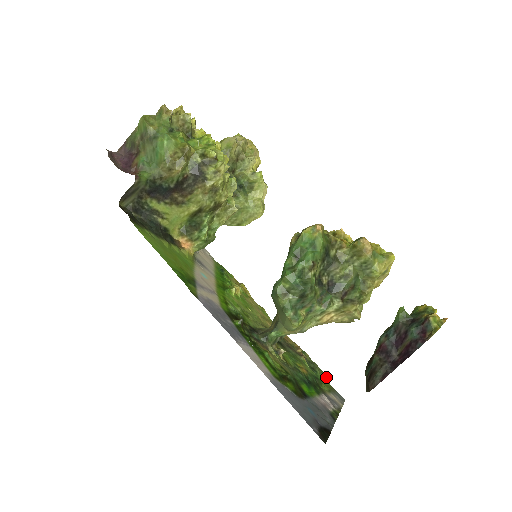
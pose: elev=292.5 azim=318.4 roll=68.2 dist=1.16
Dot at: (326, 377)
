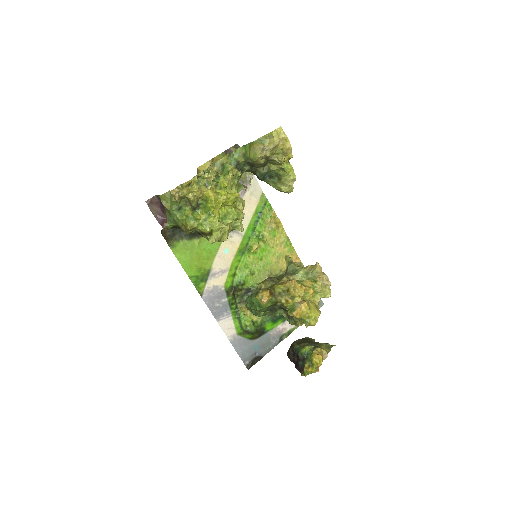
Dot at: occluded
